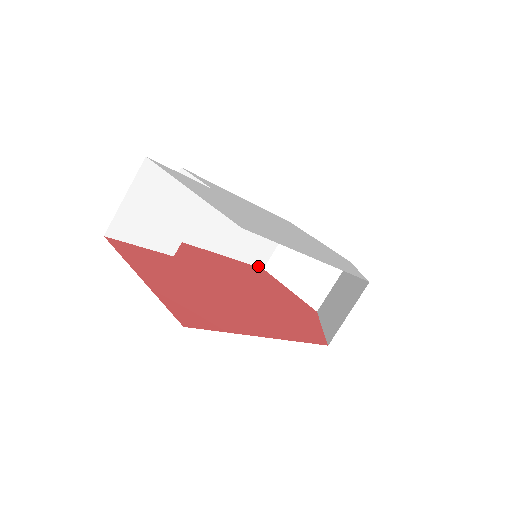
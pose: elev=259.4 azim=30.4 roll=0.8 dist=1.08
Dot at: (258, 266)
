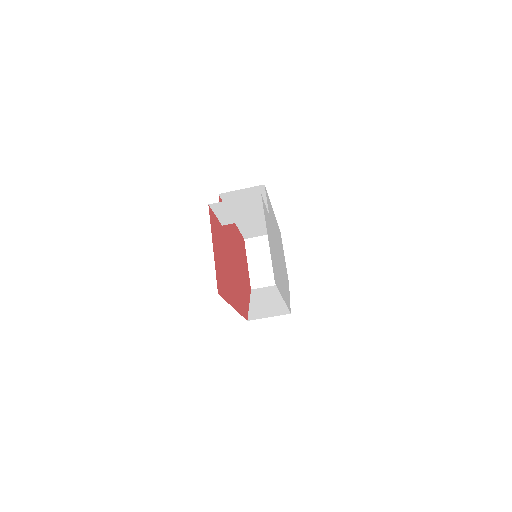
Dot at: (244, 236)
